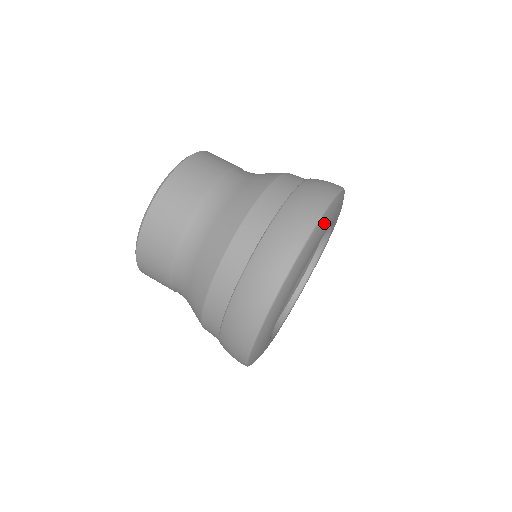
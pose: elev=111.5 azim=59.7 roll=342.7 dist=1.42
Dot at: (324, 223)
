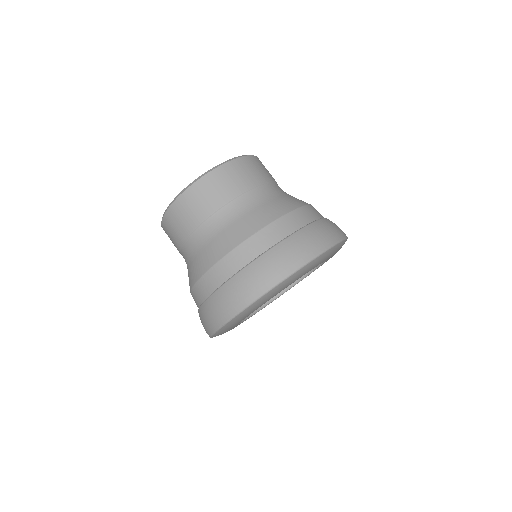
Dot at: (256, 306)
